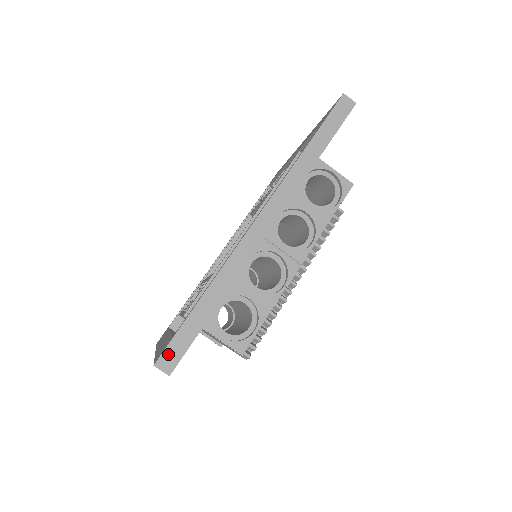
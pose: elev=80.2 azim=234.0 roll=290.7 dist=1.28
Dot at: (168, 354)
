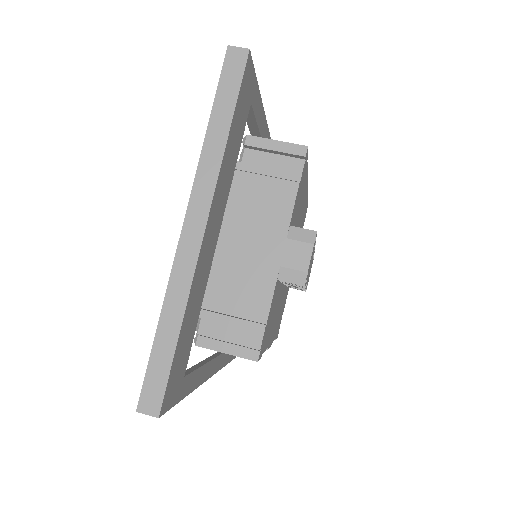
Dot at: occluded
